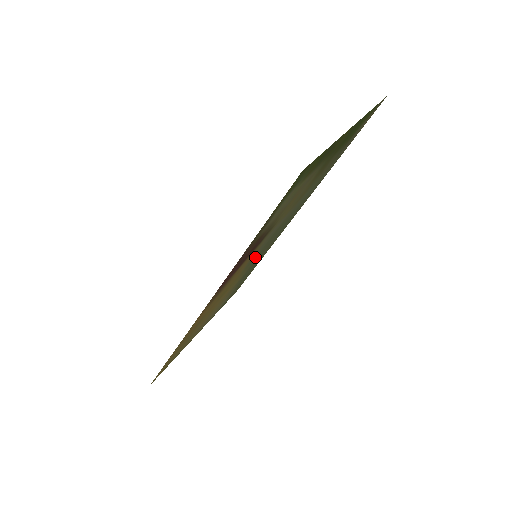
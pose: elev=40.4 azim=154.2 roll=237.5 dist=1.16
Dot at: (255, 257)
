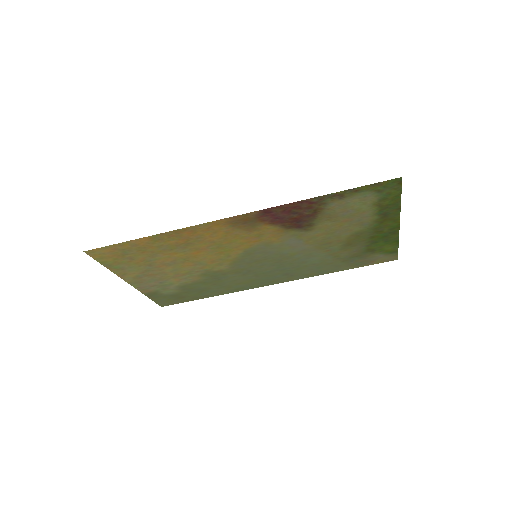
Dot at: (251, 259)
